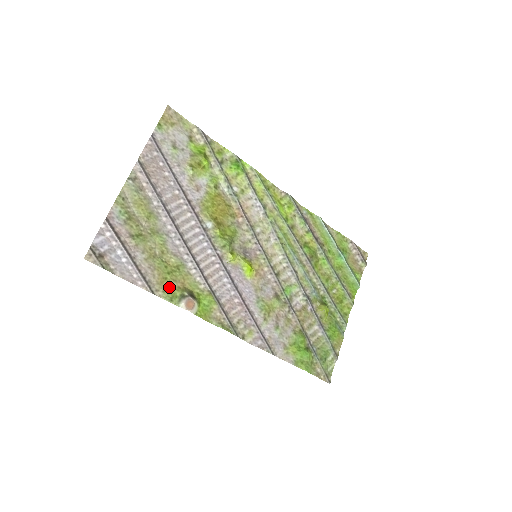
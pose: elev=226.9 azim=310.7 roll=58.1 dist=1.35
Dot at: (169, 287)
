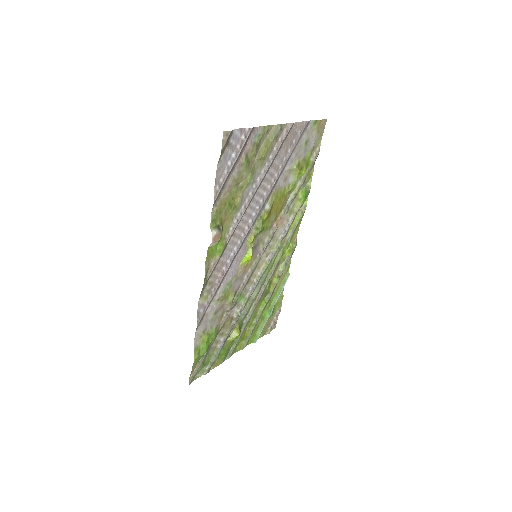
Dot at: (220, 212)
